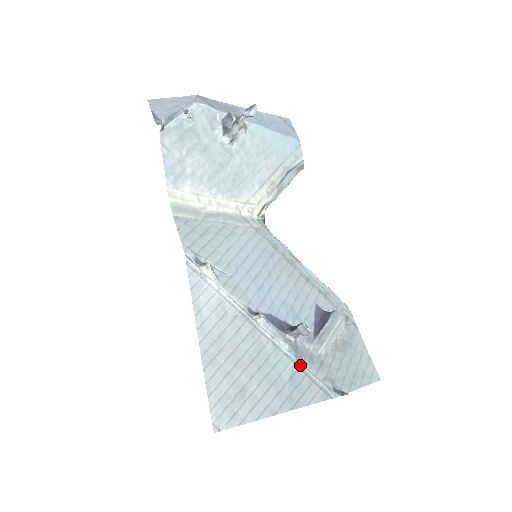
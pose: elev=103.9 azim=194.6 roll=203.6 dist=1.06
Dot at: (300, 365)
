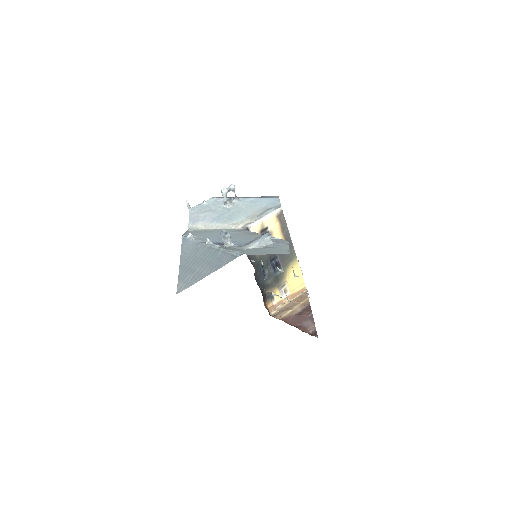
Dot at: (223, 251)
